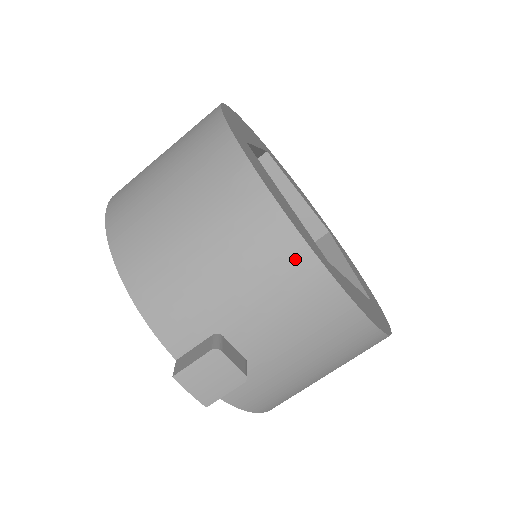
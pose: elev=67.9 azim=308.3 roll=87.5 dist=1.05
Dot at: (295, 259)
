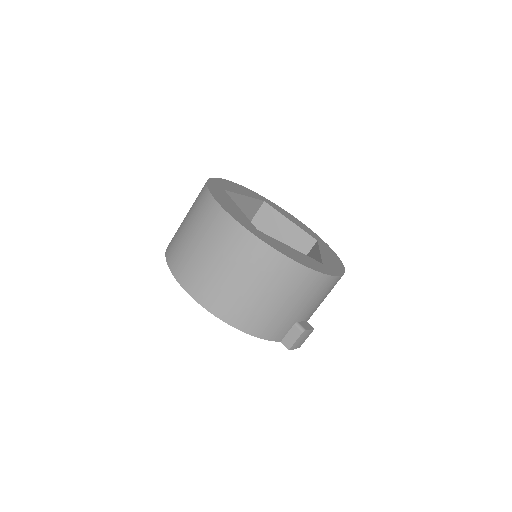
Dot at: (322, 282)
